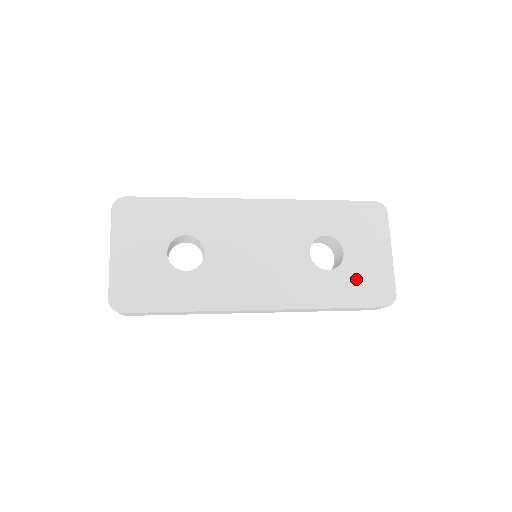
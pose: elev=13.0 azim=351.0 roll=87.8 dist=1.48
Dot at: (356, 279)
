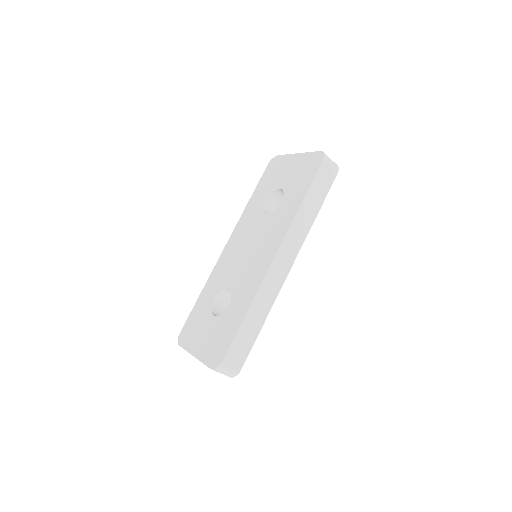
Dot at: (297, 181)
